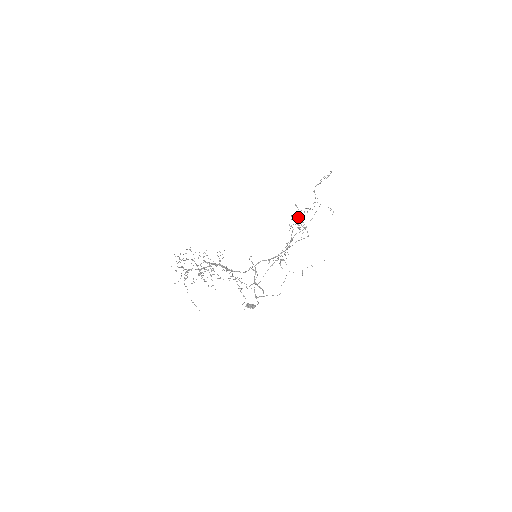
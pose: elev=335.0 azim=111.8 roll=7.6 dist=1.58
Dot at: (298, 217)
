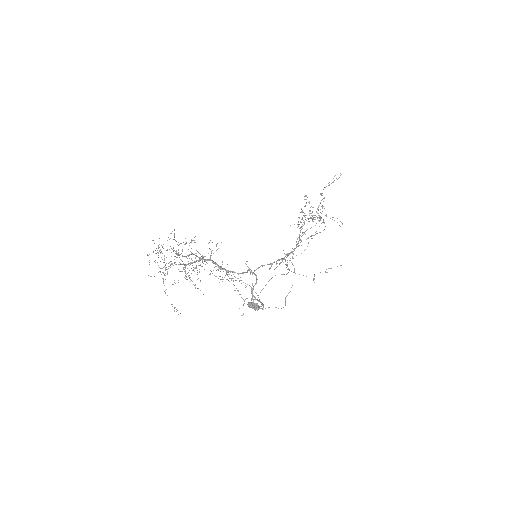
Dot at: (309, 210)
